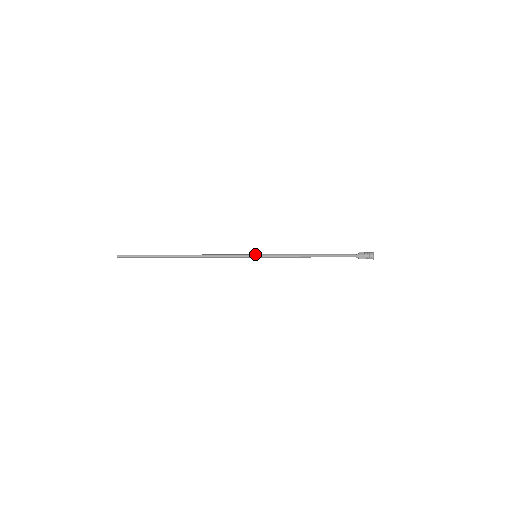
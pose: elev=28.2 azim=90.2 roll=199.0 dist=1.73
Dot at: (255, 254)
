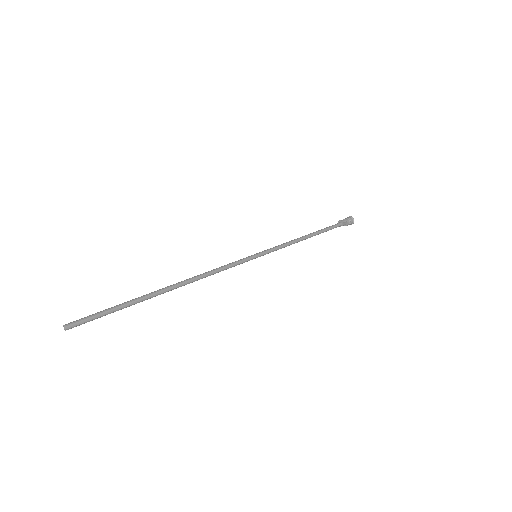
Dot at: (257, 256)
